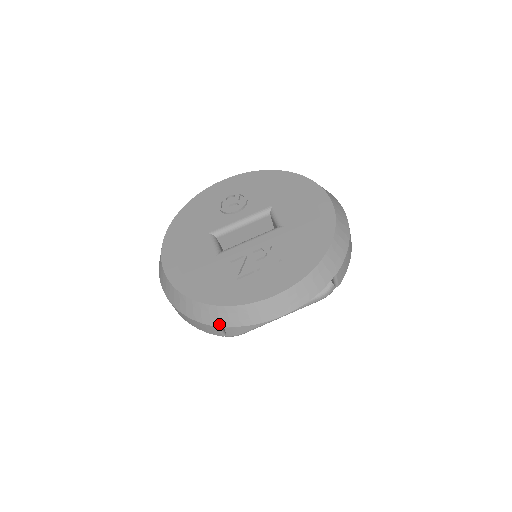
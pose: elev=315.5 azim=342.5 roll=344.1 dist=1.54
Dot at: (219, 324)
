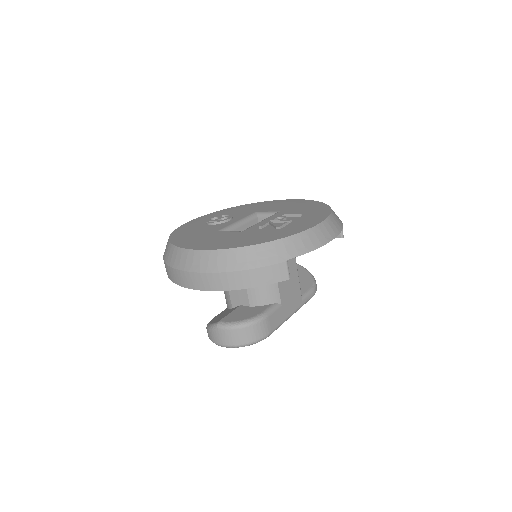
Dot at: (288, 257)
